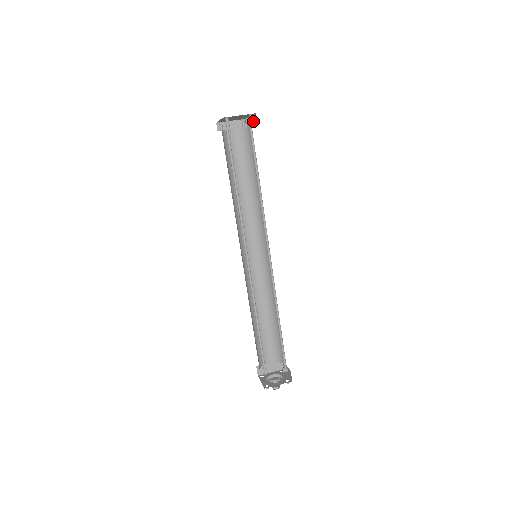
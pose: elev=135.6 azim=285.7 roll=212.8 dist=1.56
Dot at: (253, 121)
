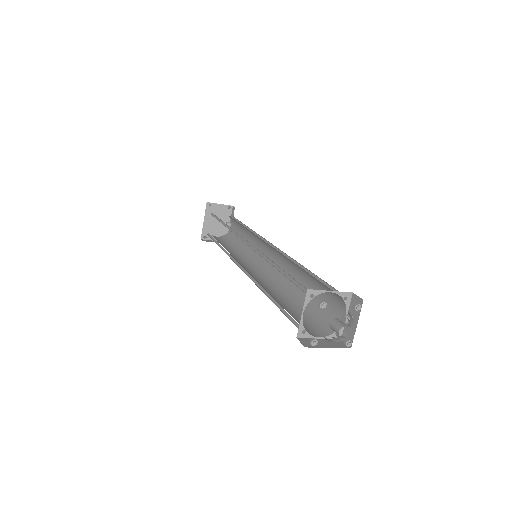
Dot at: occluded
